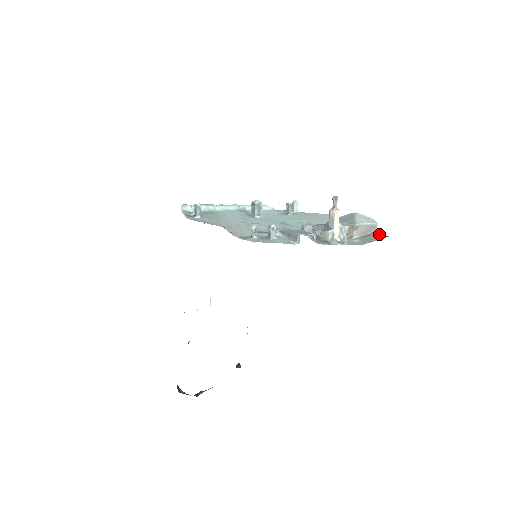
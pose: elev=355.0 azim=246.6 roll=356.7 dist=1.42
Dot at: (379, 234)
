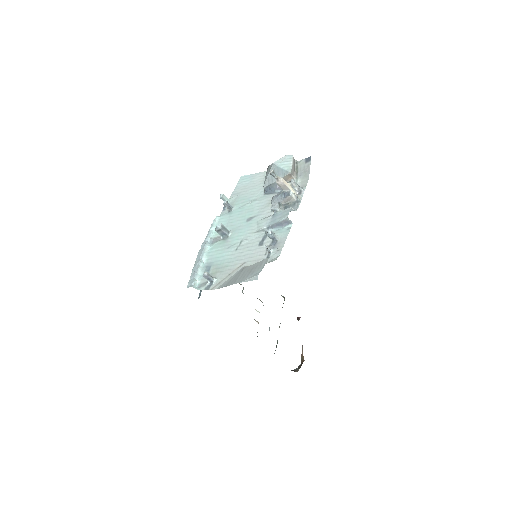
Dot at: (301, 161)
